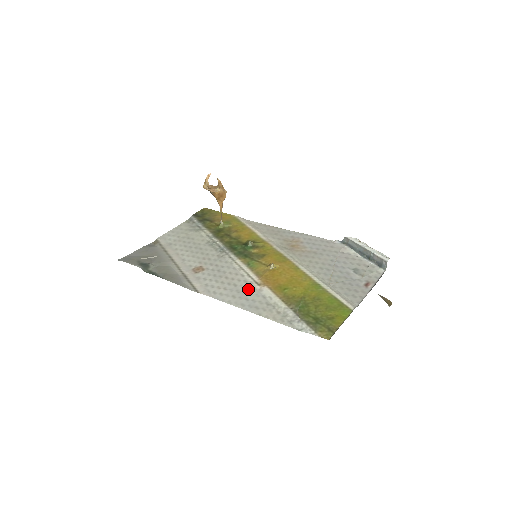
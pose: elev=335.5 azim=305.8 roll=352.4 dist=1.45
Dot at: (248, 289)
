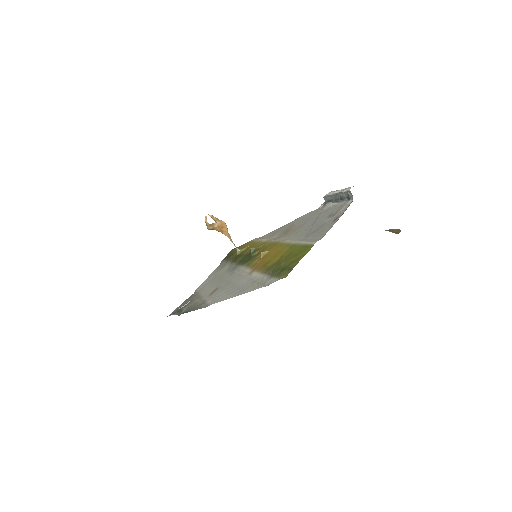
Dot at: (242, 282)
